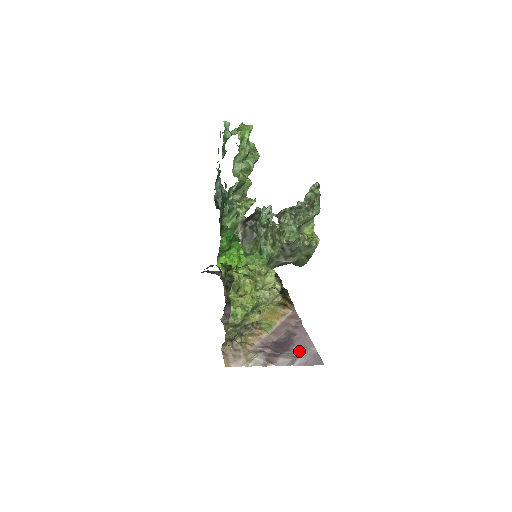
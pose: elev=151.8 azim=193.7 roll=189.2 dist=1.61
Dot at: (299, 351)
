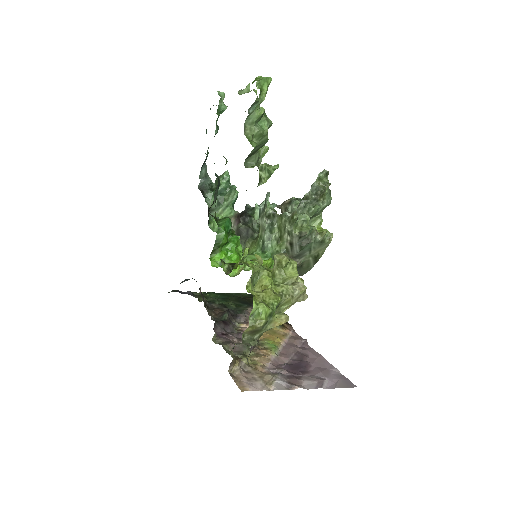
Dot at: (321, 372)
